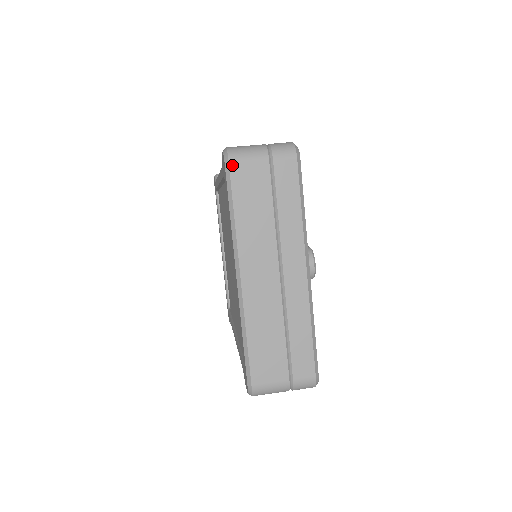
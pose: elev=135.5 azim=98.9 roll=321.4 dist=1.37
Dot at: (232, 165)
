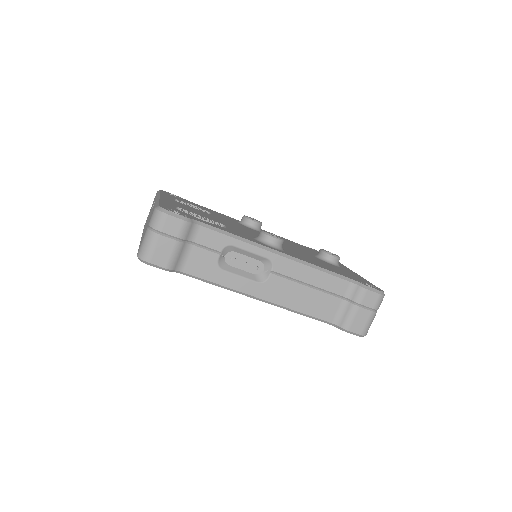
Dot at: occluded
